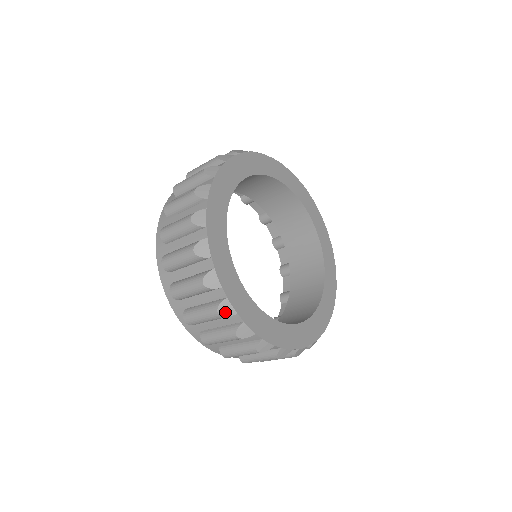
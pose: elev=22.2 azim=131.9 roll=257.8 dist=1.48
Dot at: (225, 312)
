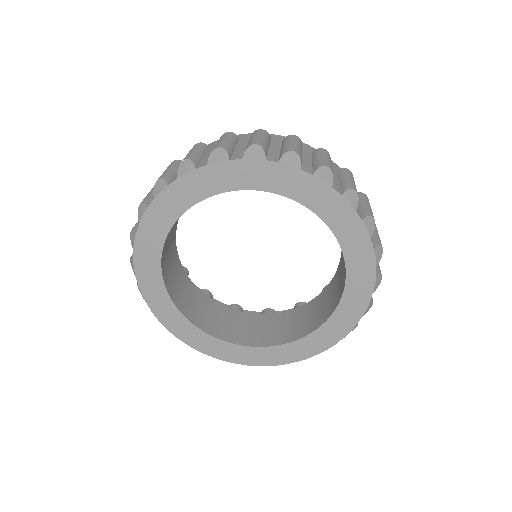
Dot at: occluded
